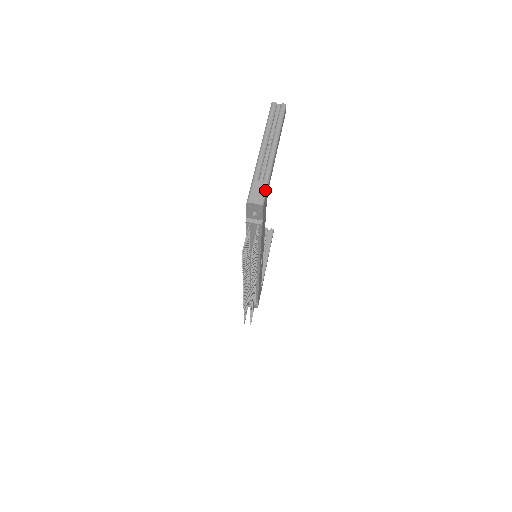
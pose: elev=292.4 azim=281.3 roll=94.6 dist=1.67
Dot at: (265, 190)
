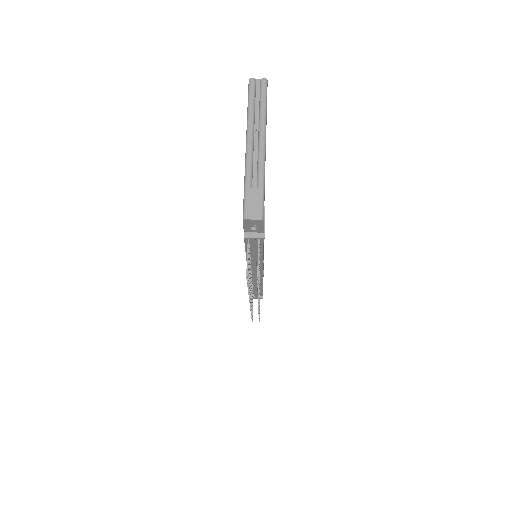
Dot at: (262, 199)
